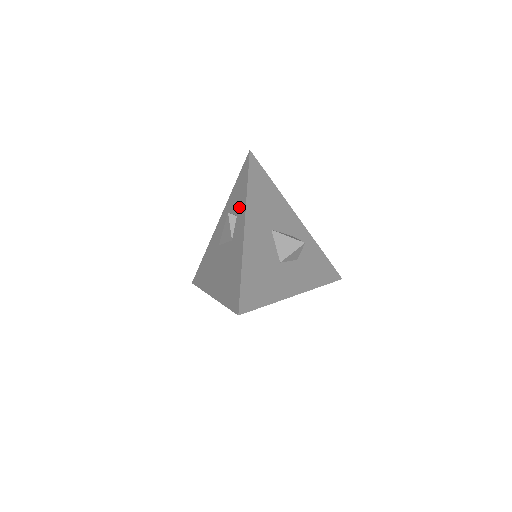
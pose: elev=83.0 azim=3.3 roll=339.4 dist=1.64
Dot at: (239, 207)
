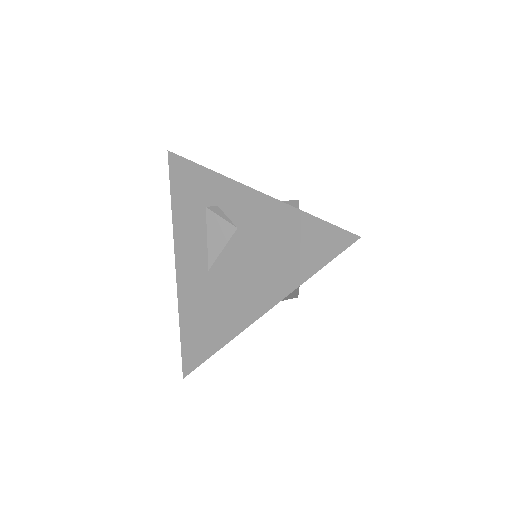
Dot at: (212, 195)
